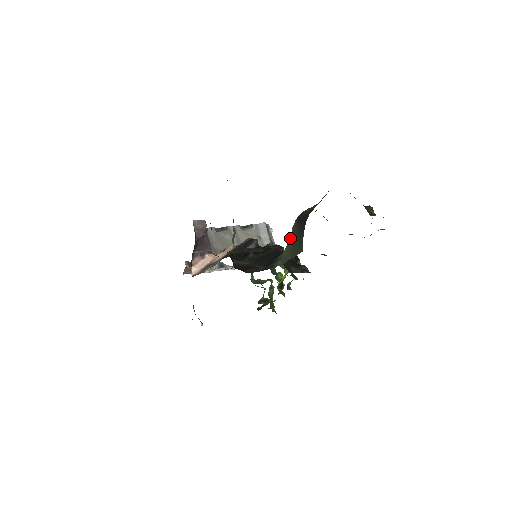
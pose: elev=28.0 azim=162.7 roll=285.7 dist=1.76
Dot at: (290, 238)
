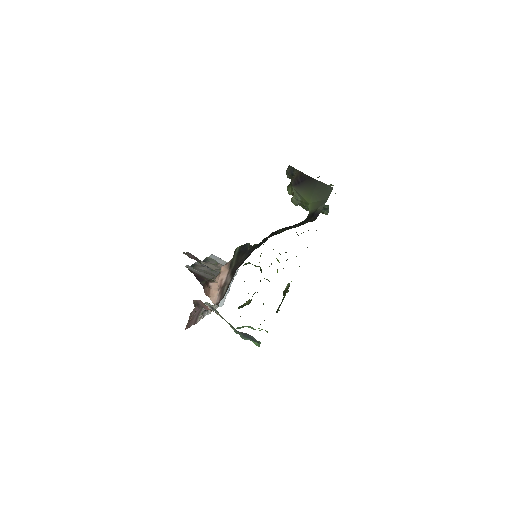
Dot at: (305, 196)
